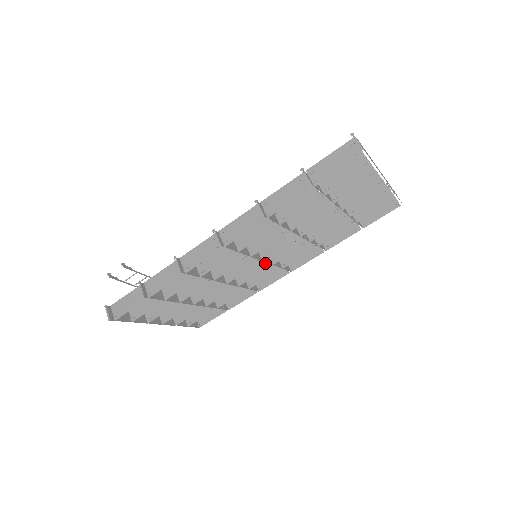
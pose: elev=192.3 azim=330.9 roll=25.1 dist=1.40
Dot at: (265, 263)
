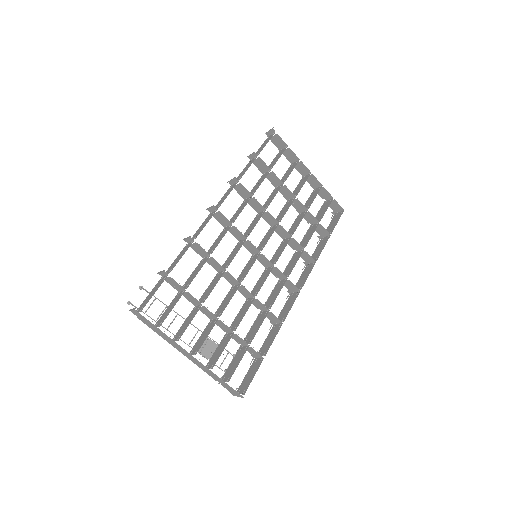
Dot at: (269, 269)
